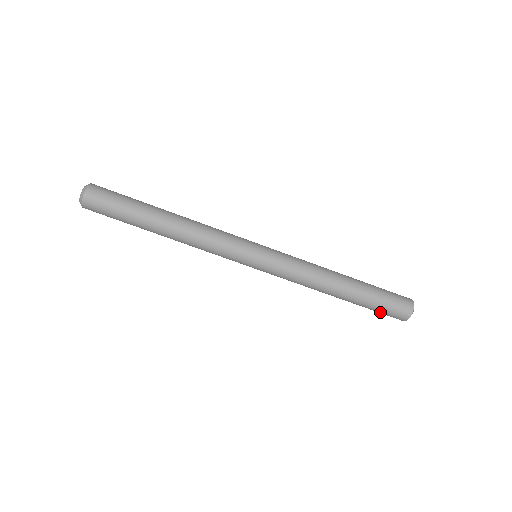
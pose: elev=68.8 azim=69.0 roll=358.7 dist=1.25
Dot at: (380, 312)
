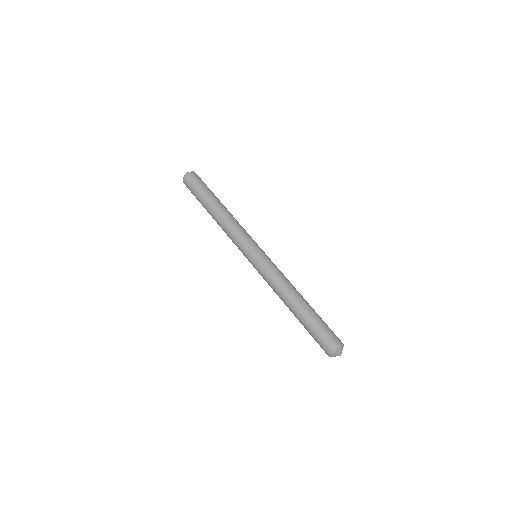
Dot at: (314, 339)
